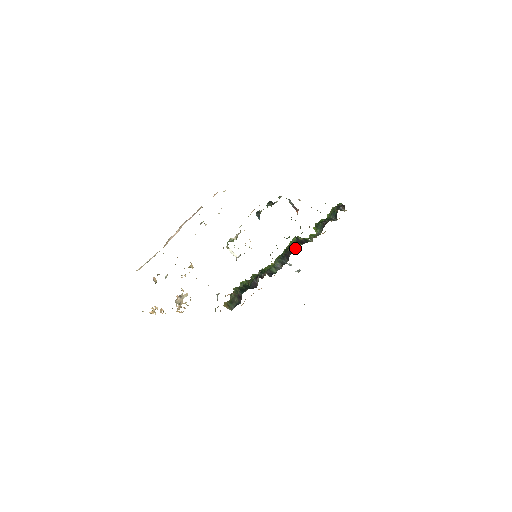
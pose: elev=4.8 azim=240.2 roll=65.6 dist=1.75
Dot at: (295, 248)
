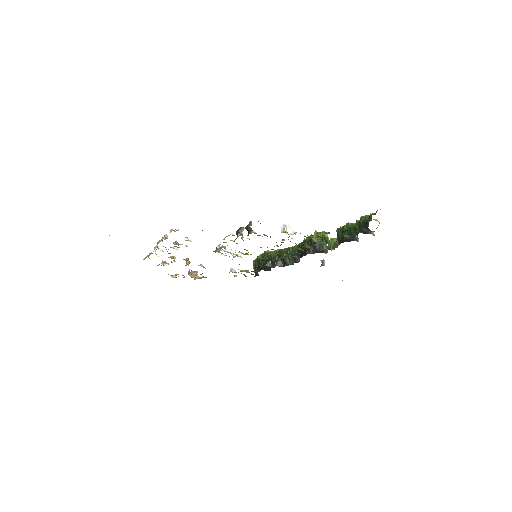
Dot at: (305, 253)
